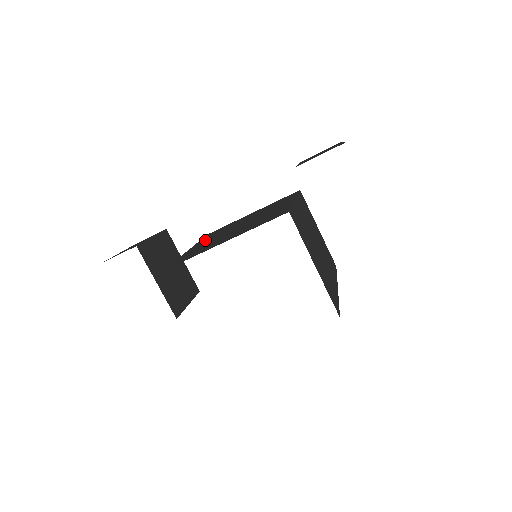
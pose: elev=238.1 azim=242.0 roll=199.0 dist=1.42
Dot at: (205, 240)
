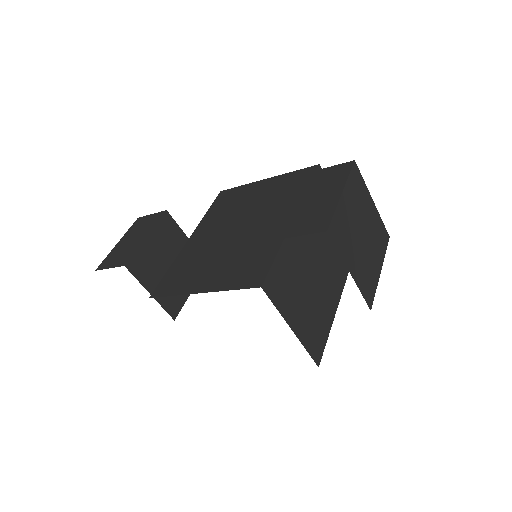
Dot at: (206, 226)
